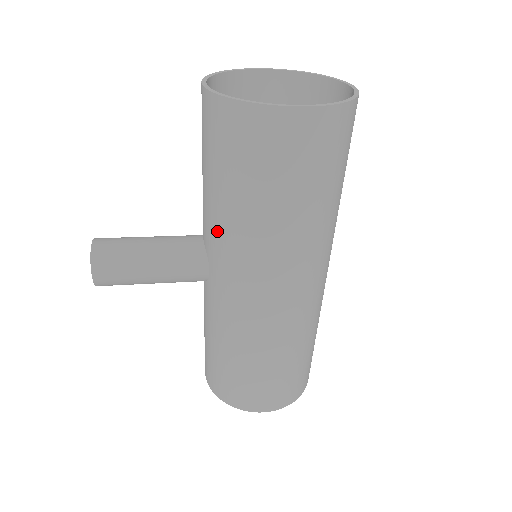
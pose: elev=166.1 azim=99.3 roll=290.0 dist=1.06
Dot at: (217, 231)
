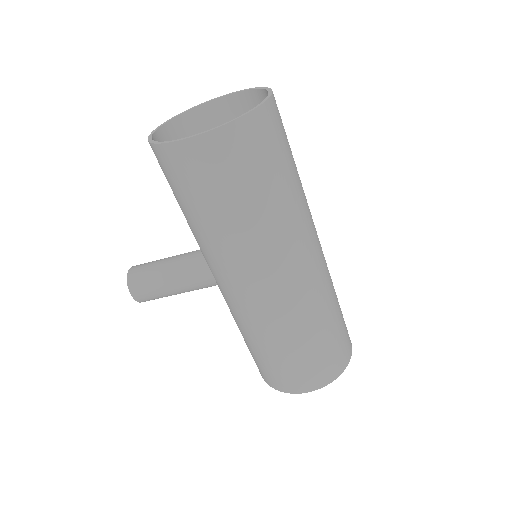
Dot at: (199, 244)
